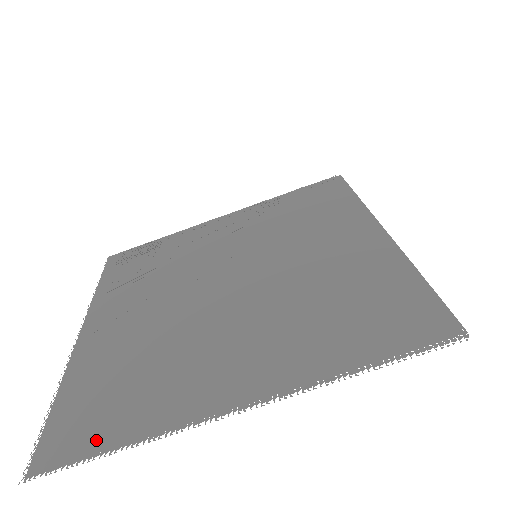
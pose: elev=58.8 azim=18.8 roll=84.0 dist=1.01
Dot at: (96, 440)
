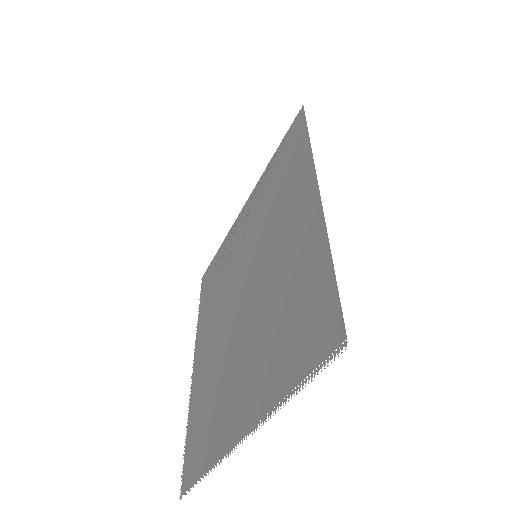
Dot at: (196, 468)
